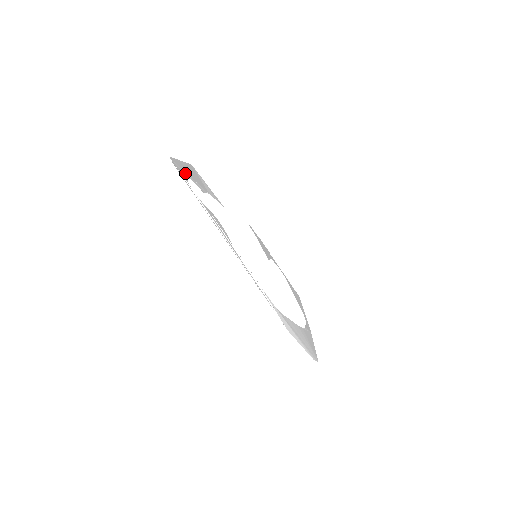
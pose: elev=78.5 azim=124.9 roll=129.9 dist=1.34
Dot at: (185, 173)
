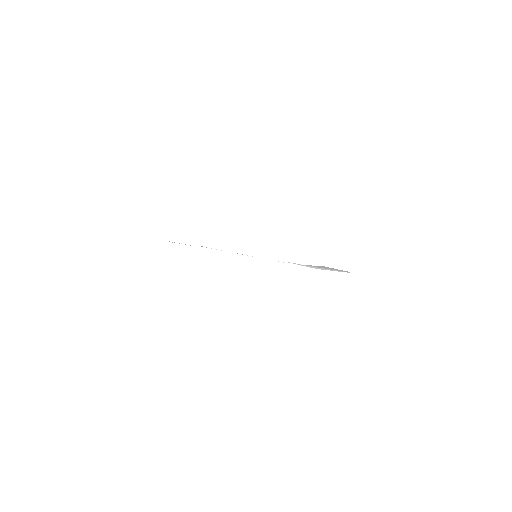
Dot at: occluded
